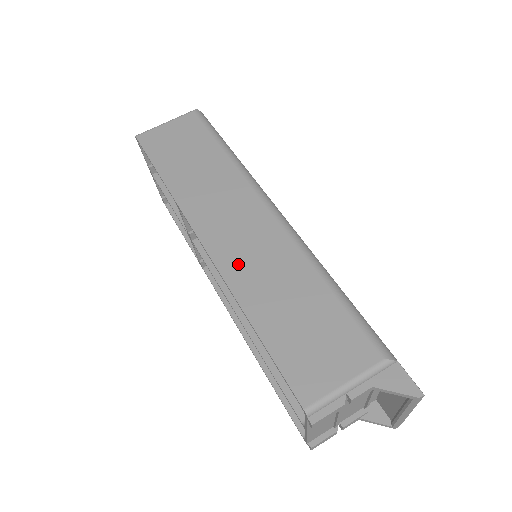
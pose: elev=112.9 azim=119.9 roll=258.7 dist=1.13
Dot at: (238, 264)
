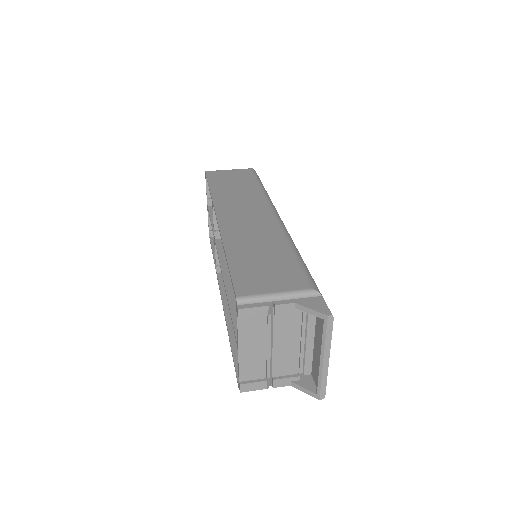
Dot at: (235, 230)
